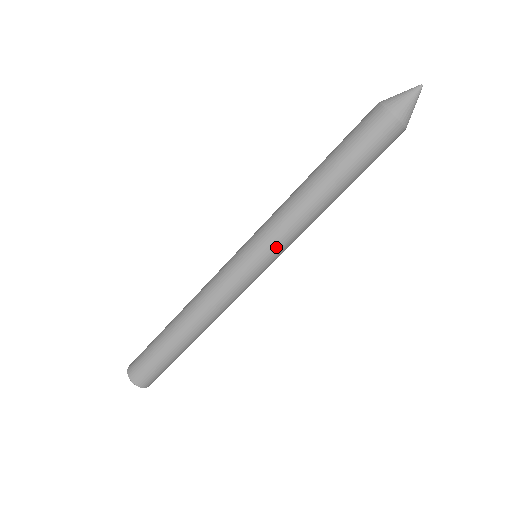
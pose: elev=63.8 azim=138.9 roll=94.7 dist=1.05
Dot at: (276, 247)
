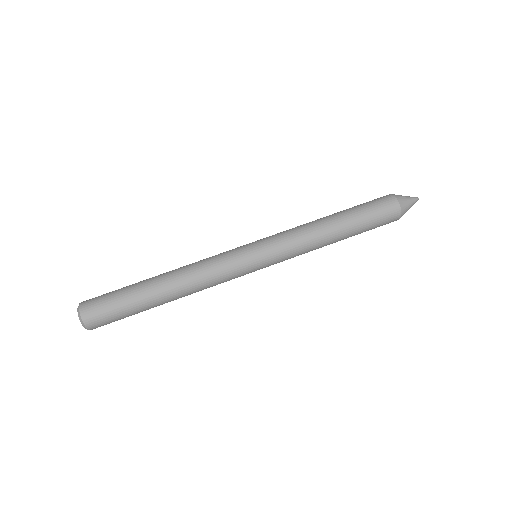
Dot at: (279, 249)
